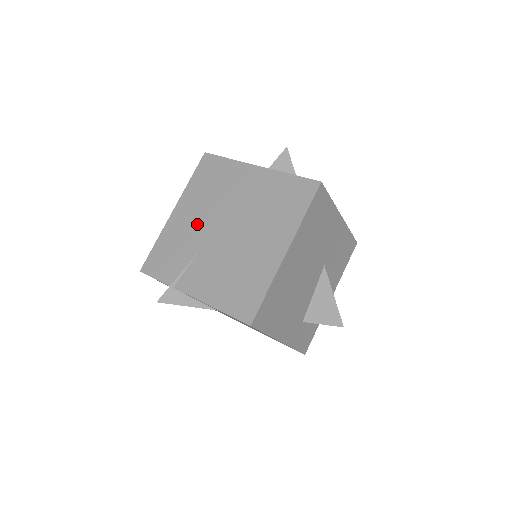
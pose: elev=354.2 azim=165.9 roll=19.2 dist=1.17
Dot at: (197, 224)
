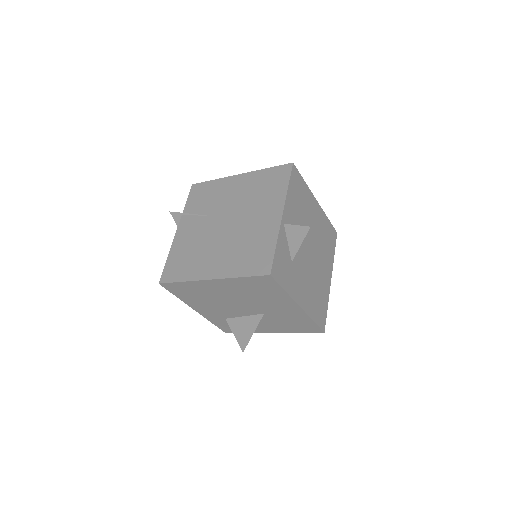
Dot at: (229, 200)
